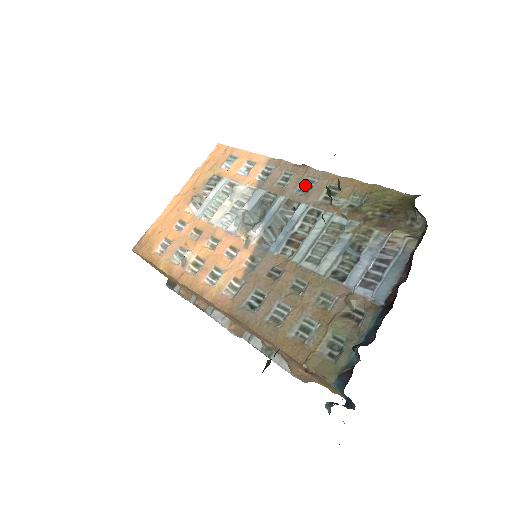
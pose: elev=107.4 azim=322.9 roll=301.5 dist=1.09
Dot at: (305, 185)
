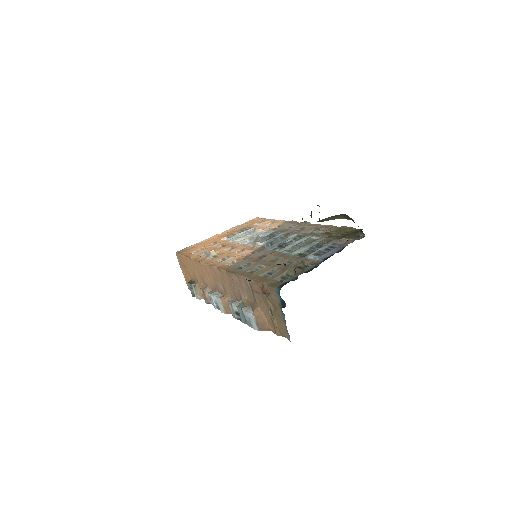
Dot at: (302, 229)
